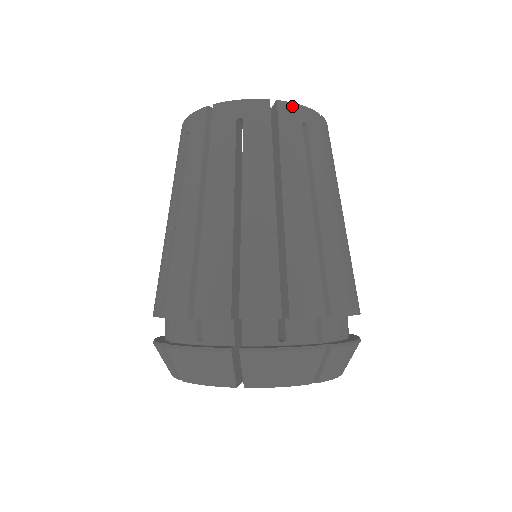
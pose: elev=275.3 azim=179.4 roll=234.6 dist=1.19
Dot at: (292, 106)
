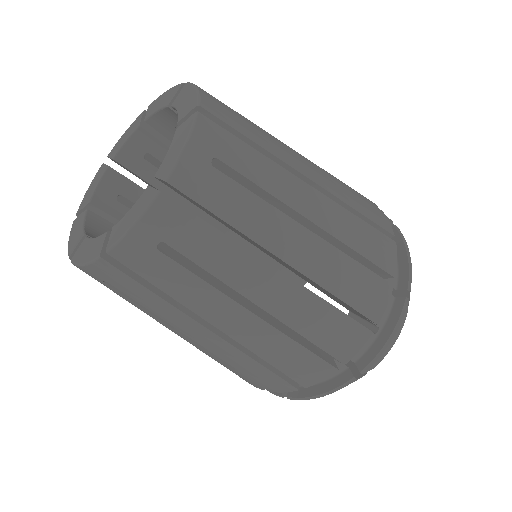
Dot at: (183, 164)
